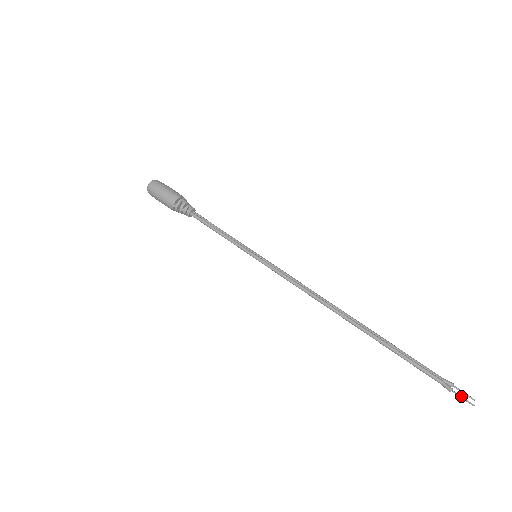
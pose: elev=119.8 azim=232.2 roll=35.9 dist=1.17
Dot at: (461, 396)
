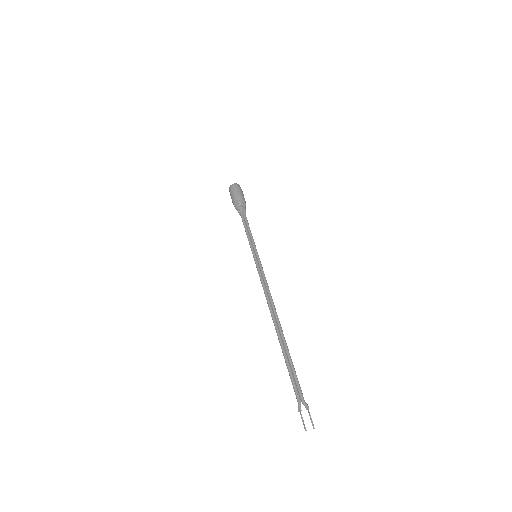
Dot at: (302, 419)
